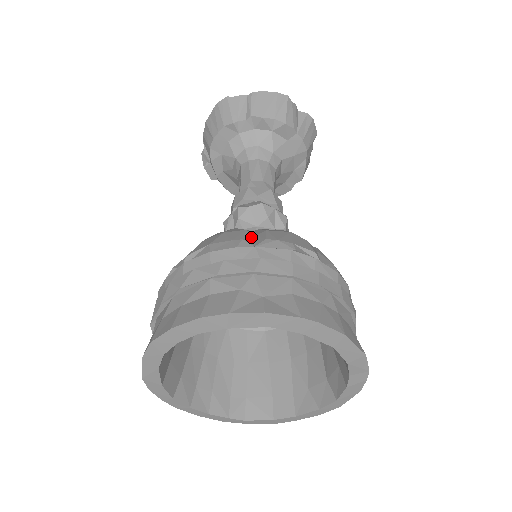
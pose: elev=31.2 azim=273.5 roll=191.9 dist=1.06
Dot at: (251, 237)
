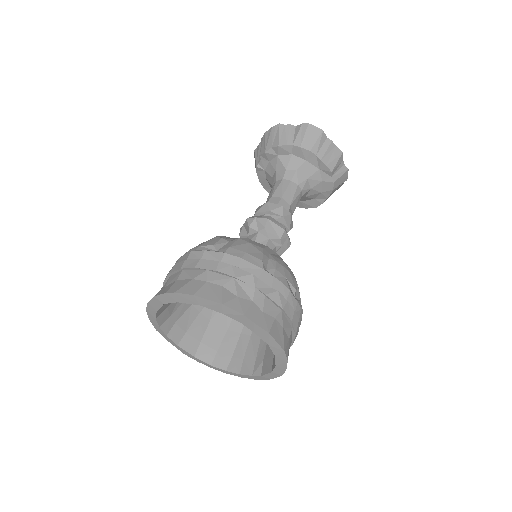
Dot at: occluded
